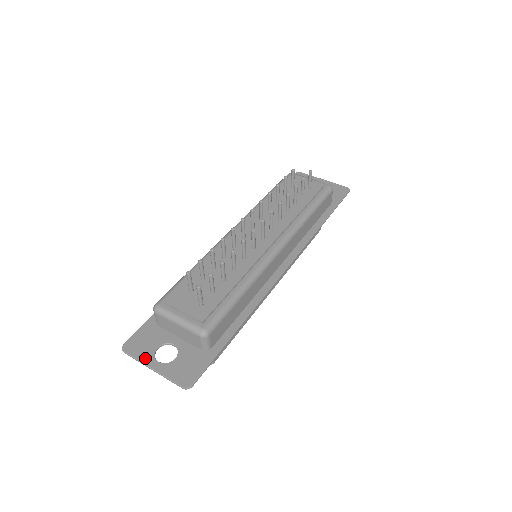
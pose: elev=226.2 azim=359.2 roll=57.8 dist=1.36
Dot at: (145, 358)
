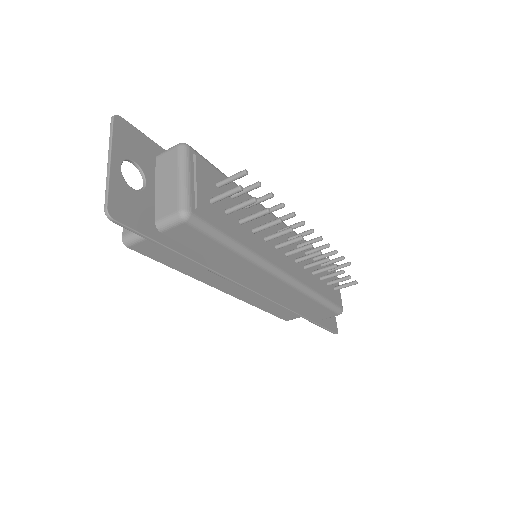
Dot at: (118, 148)
